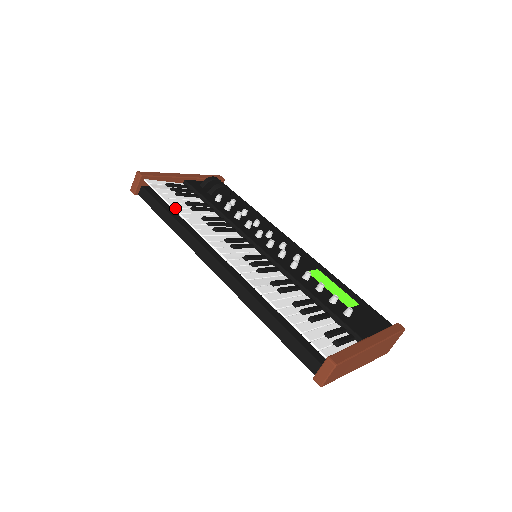
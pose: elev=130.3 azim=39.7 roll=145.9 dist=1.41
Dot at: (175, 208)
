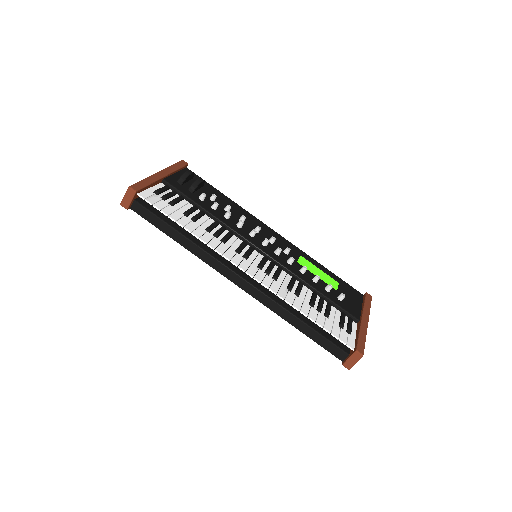
Dot at: (184, 226)
